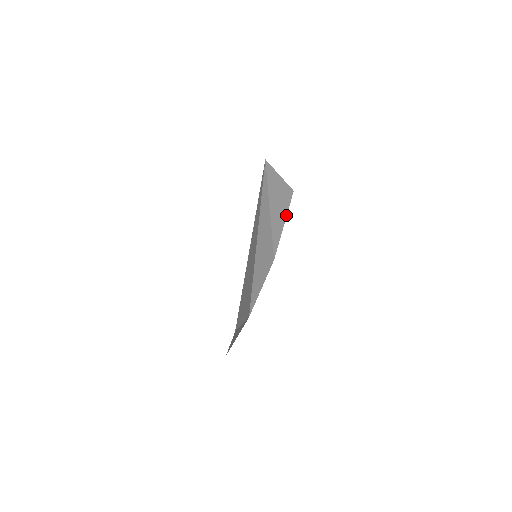
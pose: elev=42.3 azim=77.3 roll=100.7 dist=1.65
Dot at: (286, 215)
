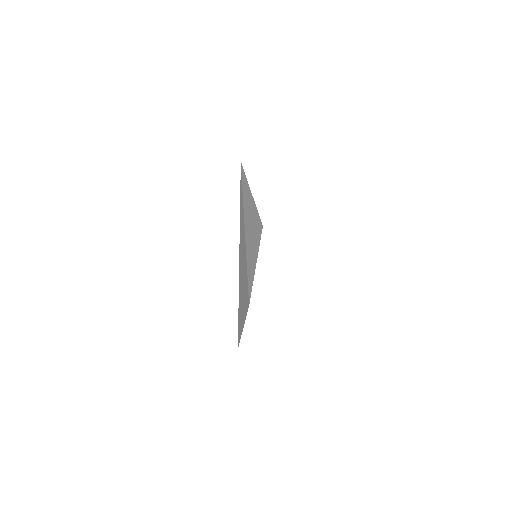
Dot at: (257, 256)
